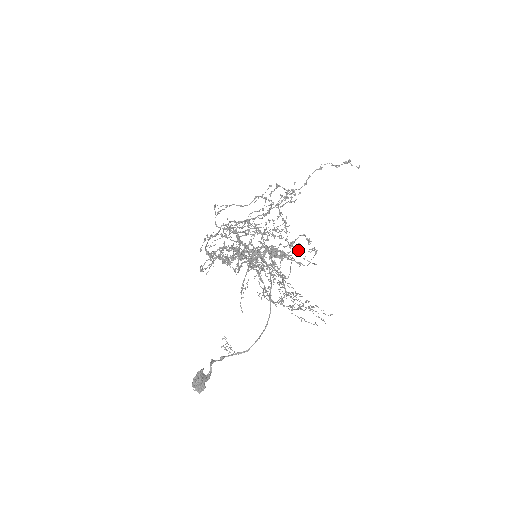
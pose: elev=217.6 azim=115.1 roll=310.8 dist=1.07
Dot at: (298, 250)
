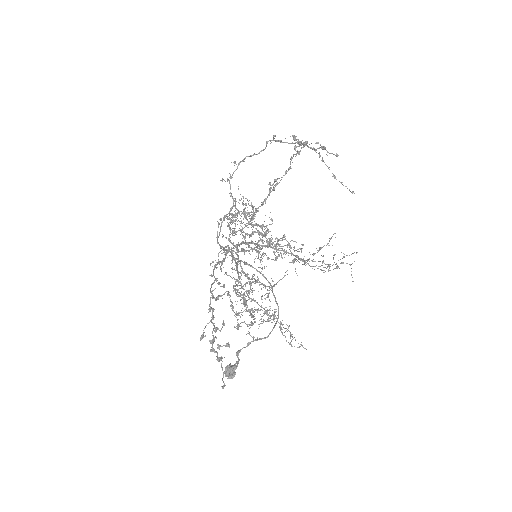
Dot at: (253, 316)
